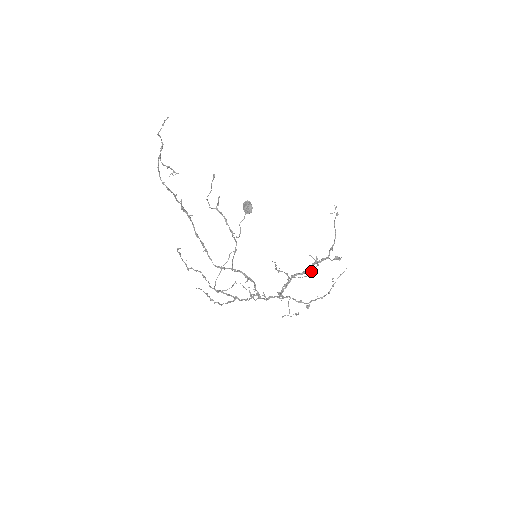
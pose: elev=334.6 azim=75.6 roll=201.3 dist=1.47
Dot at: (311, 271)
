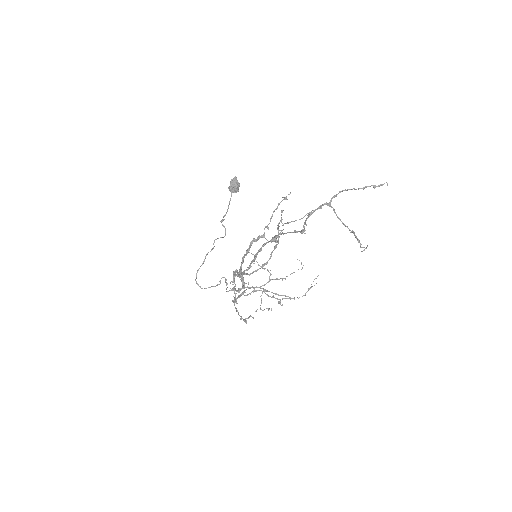
Dot at: occluded
